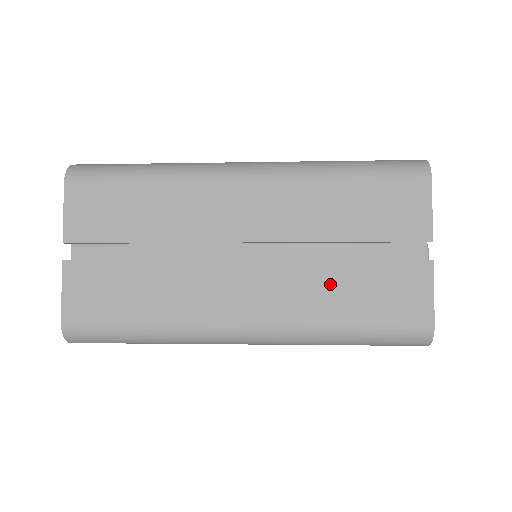
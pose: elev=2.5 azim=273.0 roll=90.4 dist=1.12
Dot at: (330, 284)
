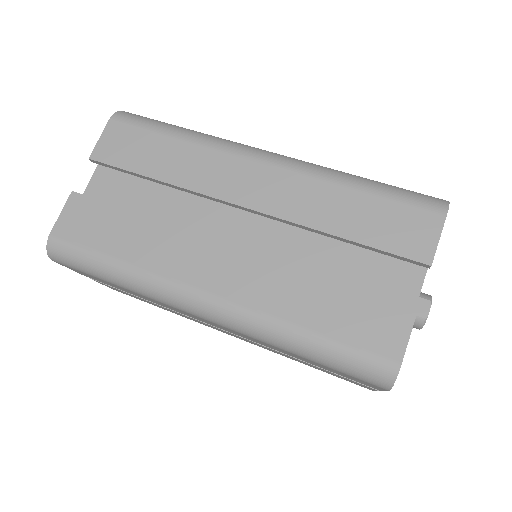
Dot at: (292, 358)
